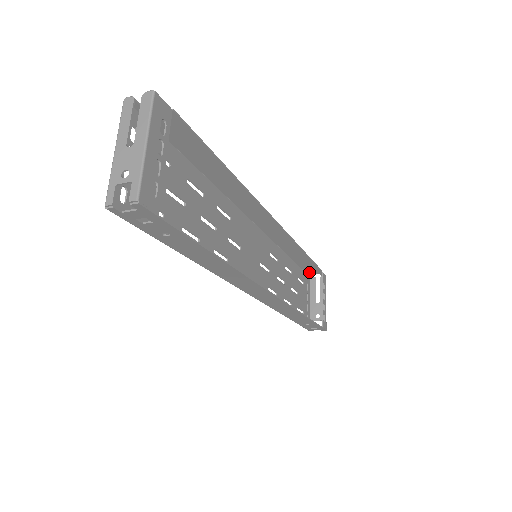
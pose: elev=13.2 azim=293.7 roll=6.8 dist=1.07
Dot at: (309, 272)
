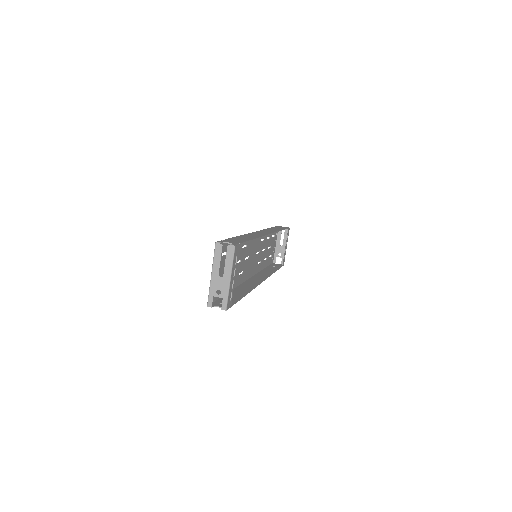
Dot at: occluded
